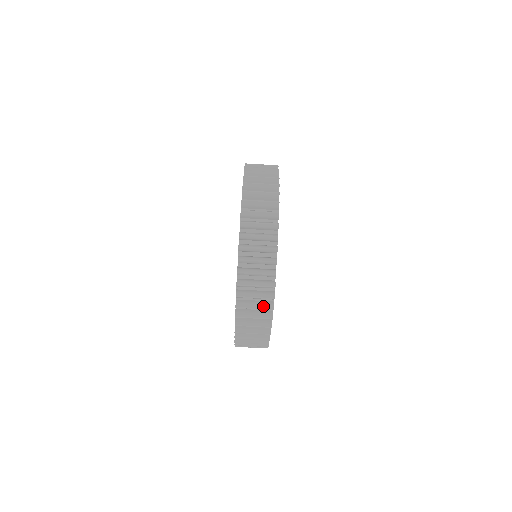
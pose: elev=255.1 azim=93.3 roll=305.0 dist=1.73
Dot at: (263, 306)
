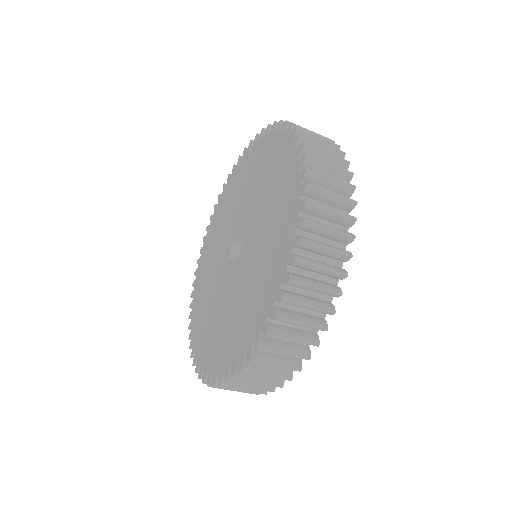
Dot at: occluded
